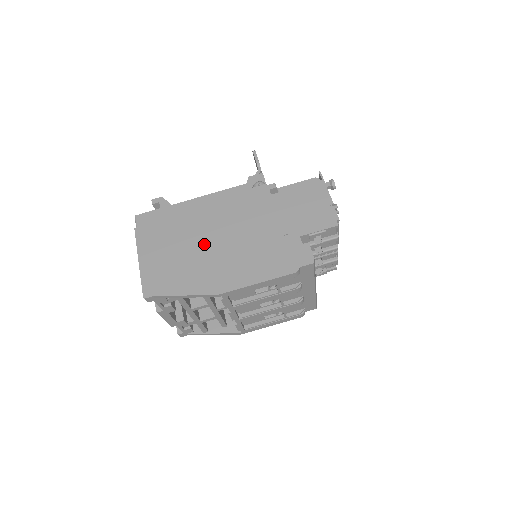
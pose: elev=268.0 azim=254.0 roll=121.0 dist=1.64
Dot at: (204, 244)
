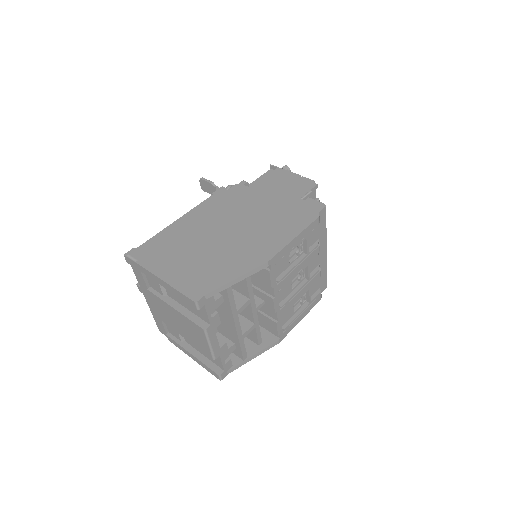
Dot at: (220, 239)
